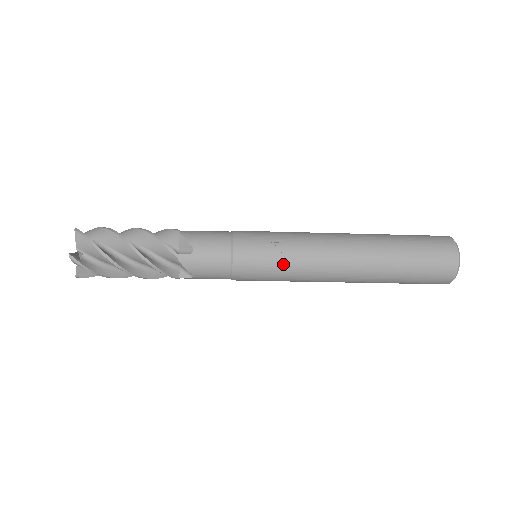
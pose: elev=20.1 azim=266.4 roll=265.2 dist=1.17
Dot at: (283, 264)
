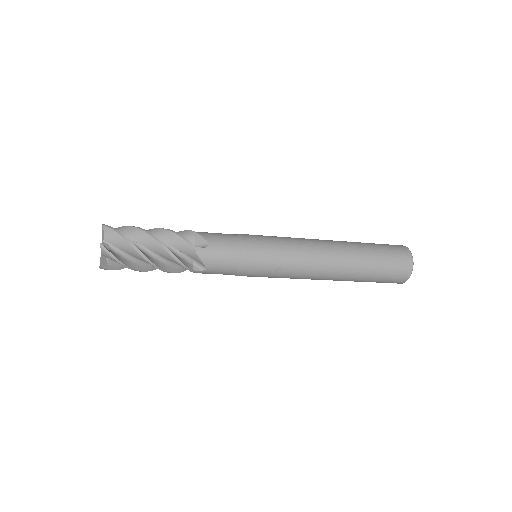
Dot at: (276, 277)
